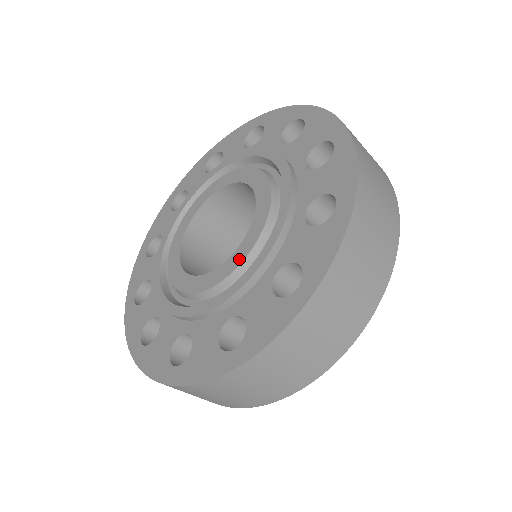
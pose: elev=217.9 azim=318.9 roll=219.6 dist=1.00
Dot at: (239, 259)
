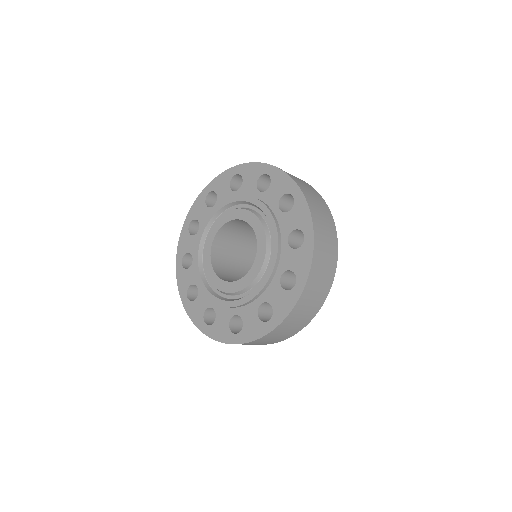
Dot at: (243, 285)
